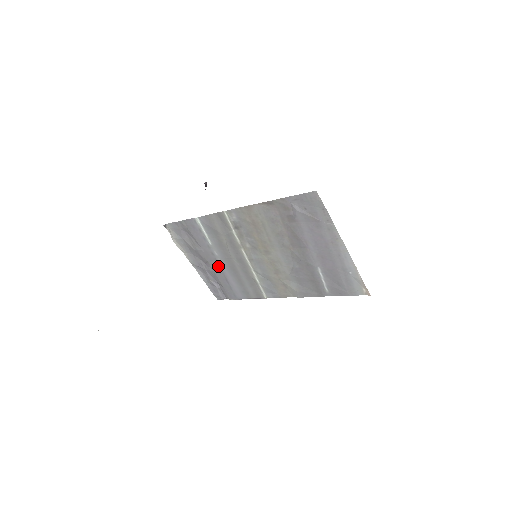
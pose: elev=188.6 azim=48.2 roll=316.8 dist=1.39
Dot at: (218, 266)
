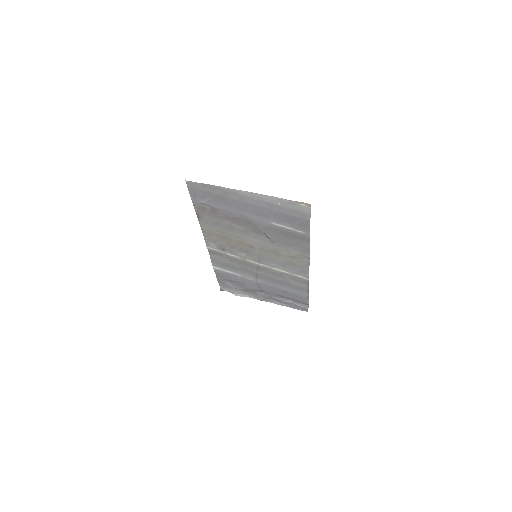
Dot at: (266, 286)
